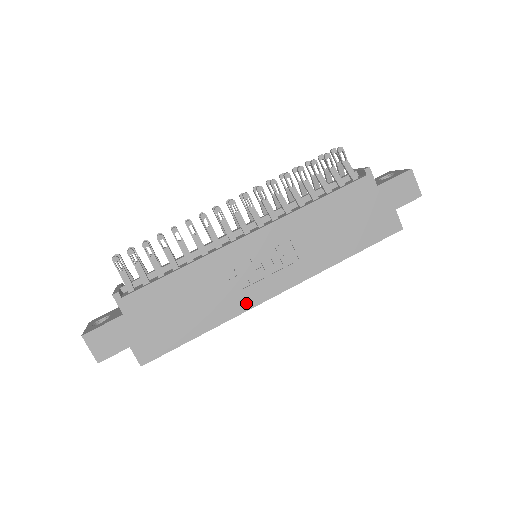
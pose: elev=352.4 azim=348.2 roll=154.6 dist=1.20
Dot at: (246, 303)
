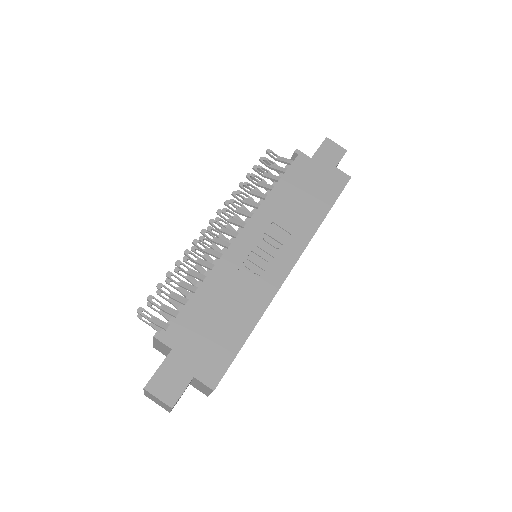
Dot at: (271, 288)
